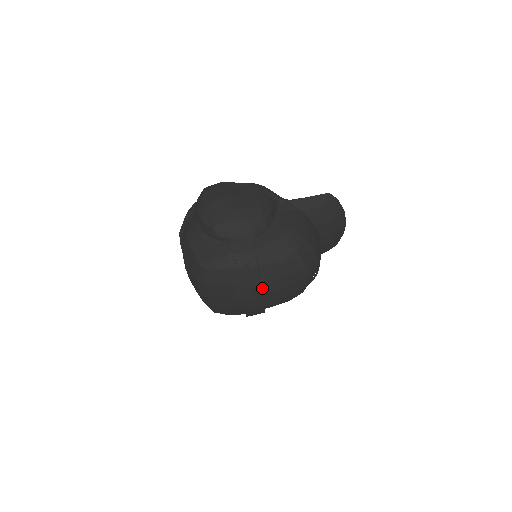
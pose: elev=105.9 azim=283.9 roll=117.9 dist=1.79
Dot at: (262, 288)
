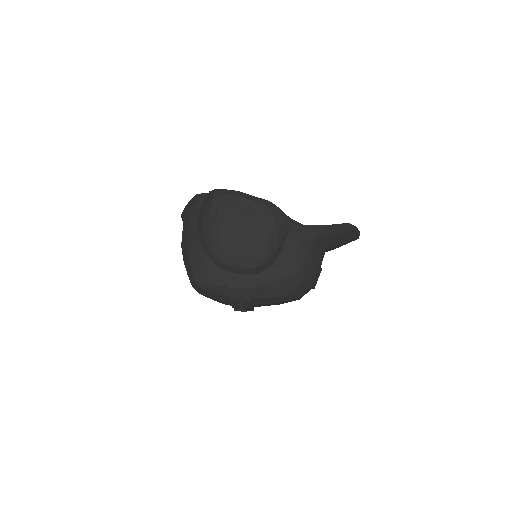
Dot at: (252, 308)
